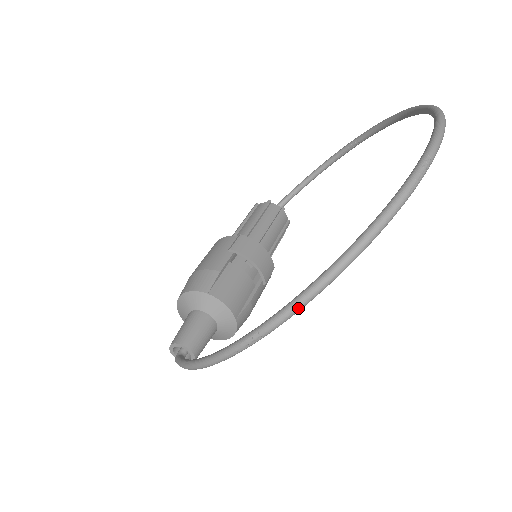
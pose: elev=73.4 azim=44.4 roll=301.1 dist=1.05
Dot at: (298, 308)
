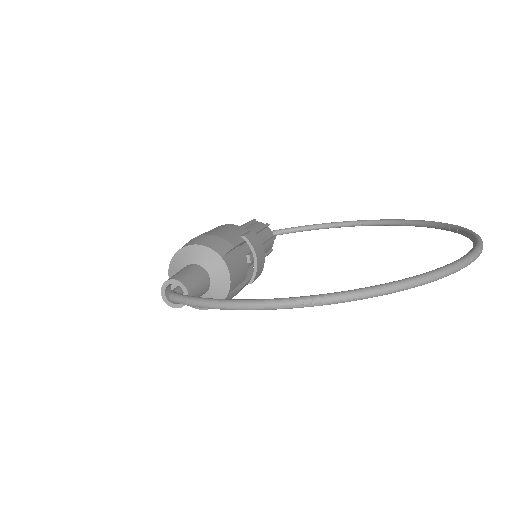
Dot at: (368, 296)
